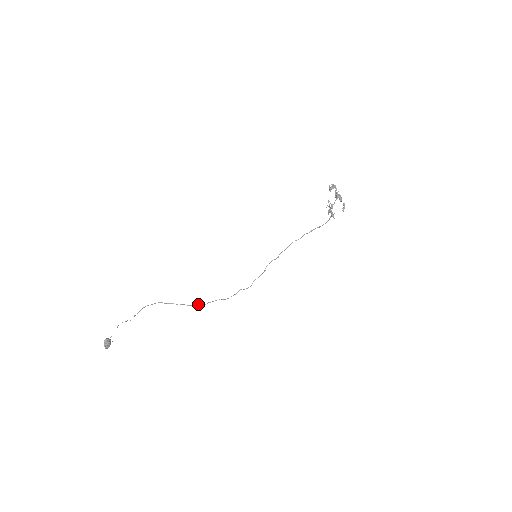
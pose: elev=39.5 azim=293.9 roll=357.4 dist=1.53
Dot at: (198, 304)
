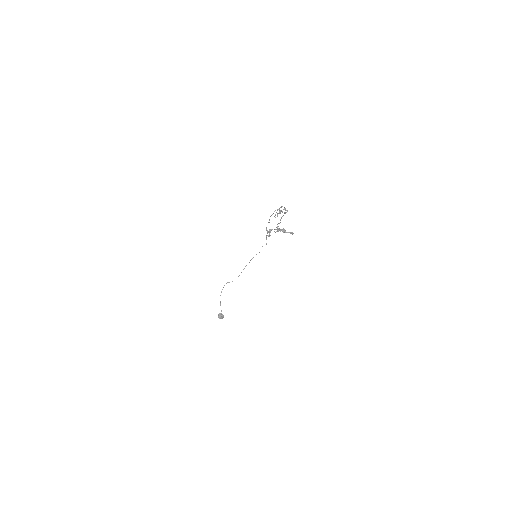
Dot at: (245, 266)
